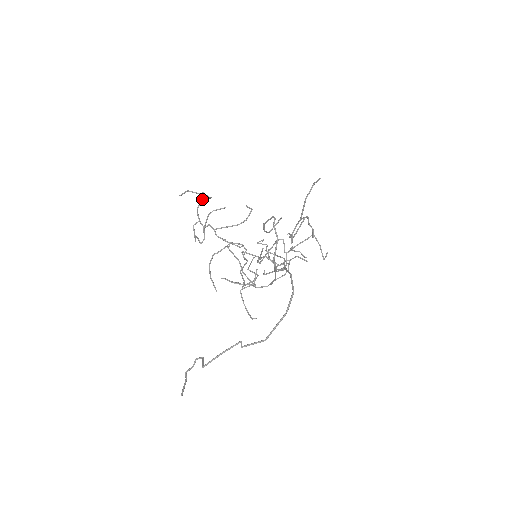
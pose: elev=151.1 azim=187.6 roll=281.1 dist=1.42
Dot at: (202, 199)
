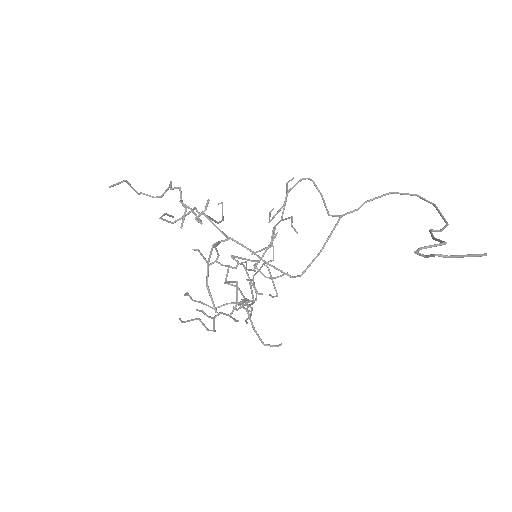
Dot at: (170, 181)
